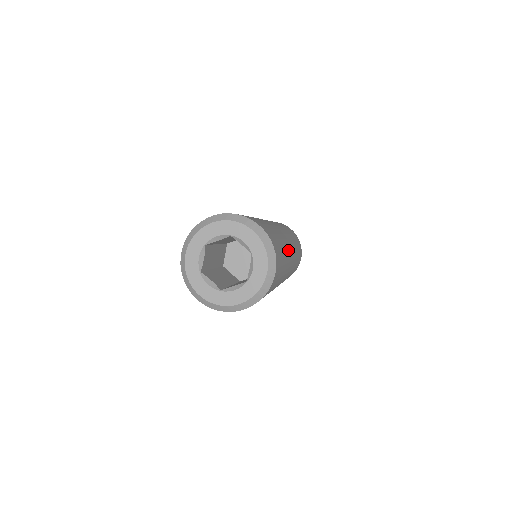
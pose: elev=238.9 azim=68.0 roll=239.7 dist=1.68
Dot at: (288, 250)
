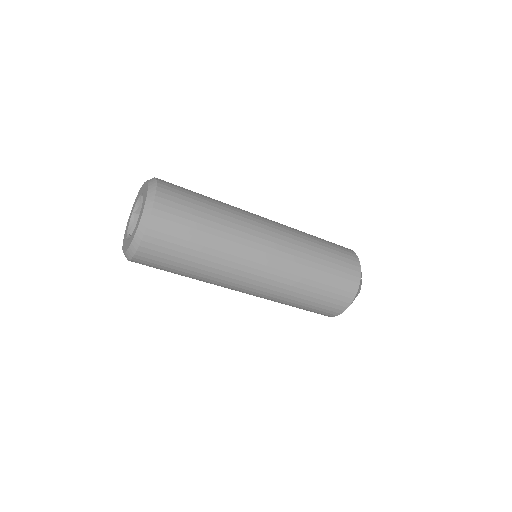
Dot at: occluded
